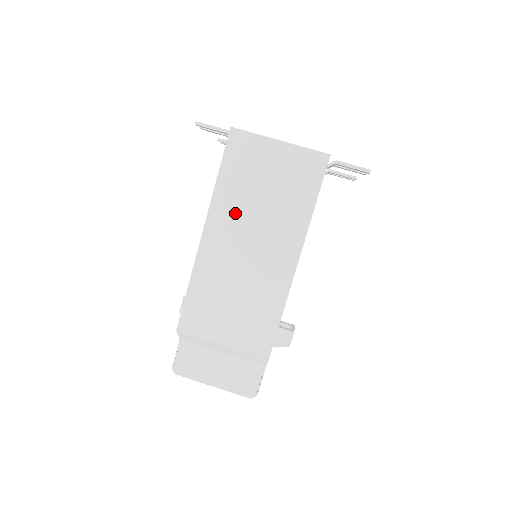
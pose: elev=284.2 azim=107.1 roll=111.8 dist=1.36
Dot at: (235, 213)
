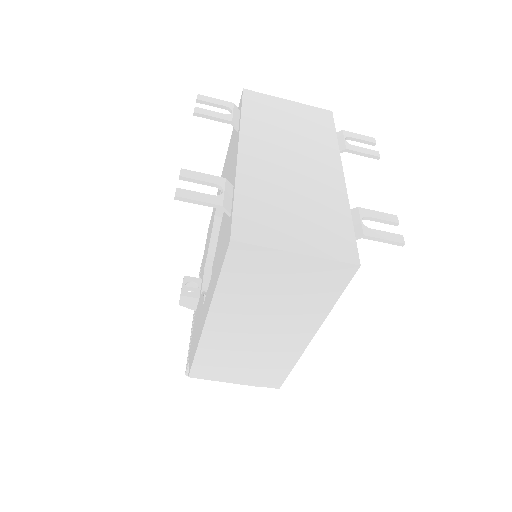
Dot at: (241, 309)
